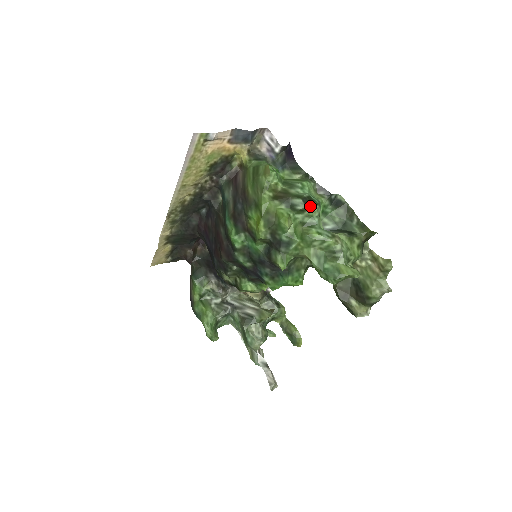
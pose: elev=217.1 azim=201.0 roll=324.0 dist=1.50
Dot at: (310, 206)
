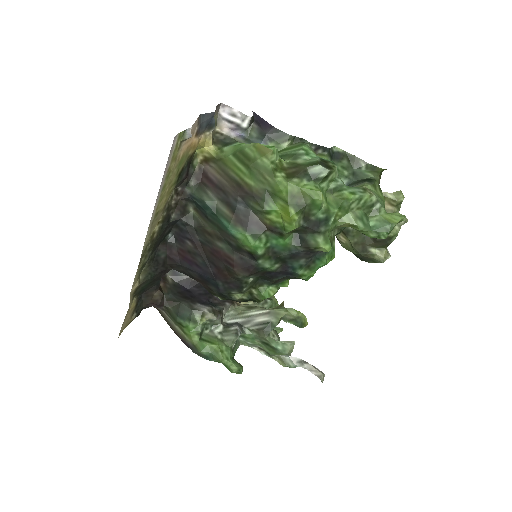
Dot at: (332, 168)
